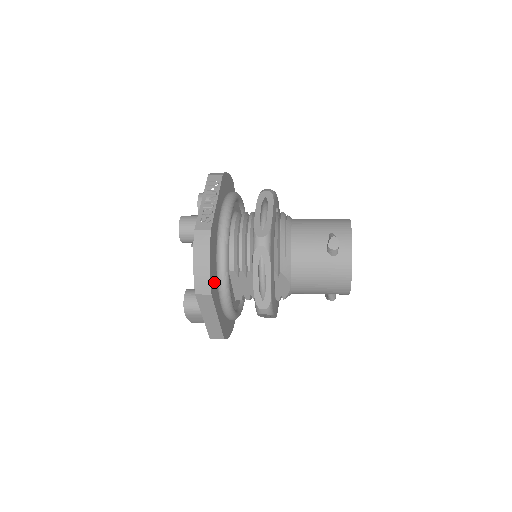
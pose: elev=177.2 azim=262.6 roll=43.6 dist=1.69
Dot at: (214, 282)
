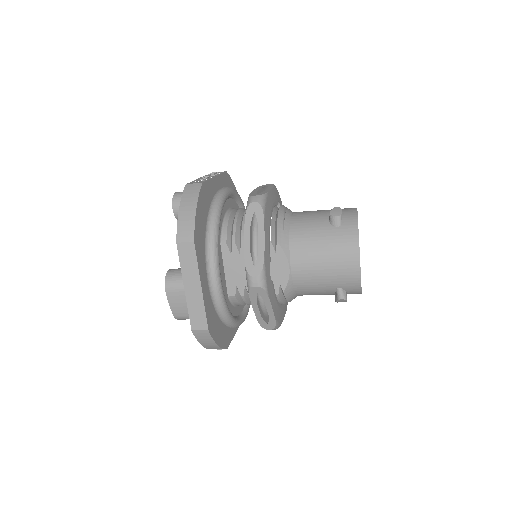
Dot at: (200, 239)
